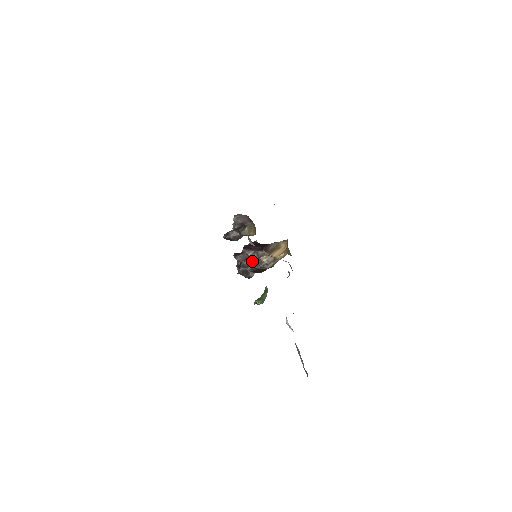
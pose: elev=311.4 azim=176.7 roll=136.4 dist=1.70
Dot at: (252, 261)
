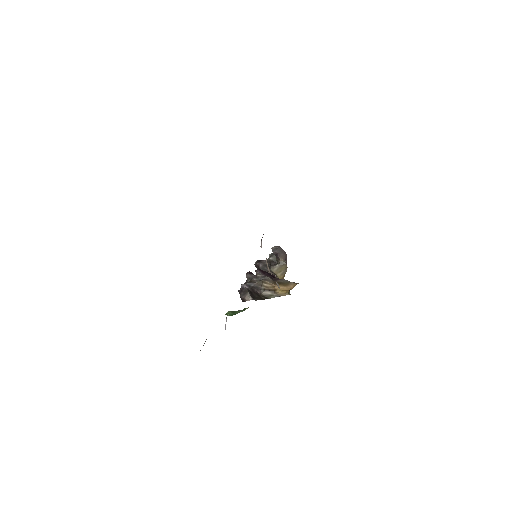
Dot at: occluded
